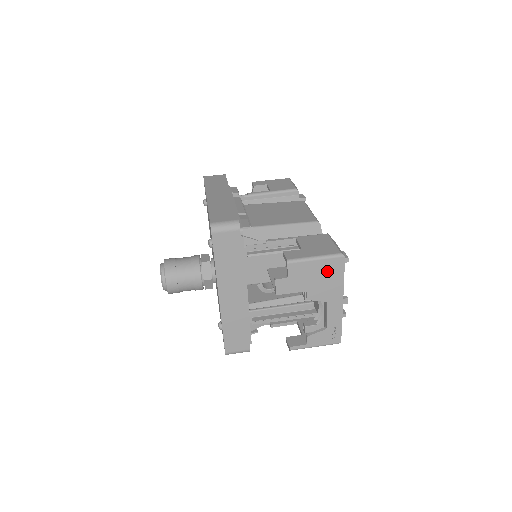
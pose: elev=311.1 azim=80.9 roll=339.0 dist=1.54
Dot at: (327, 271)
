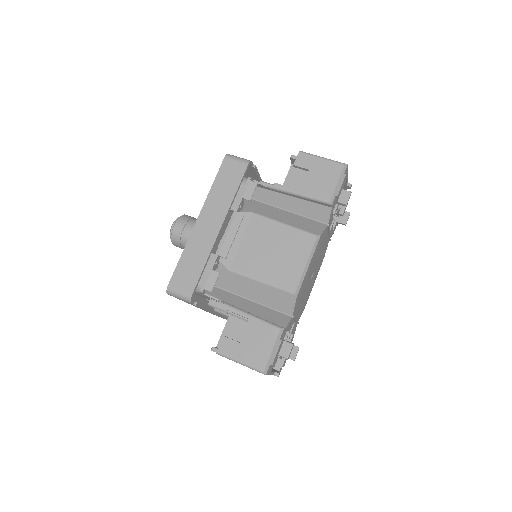
Dot at: occluded
